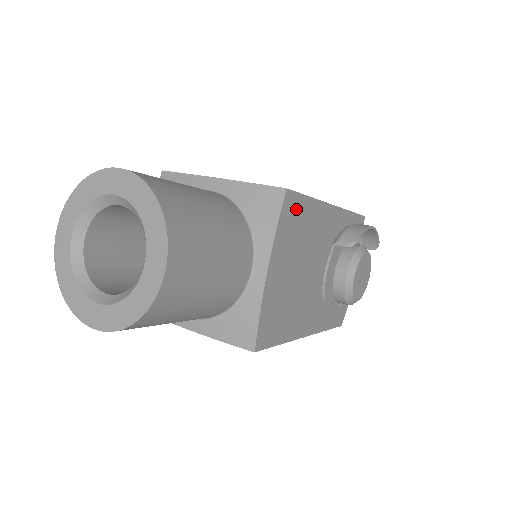
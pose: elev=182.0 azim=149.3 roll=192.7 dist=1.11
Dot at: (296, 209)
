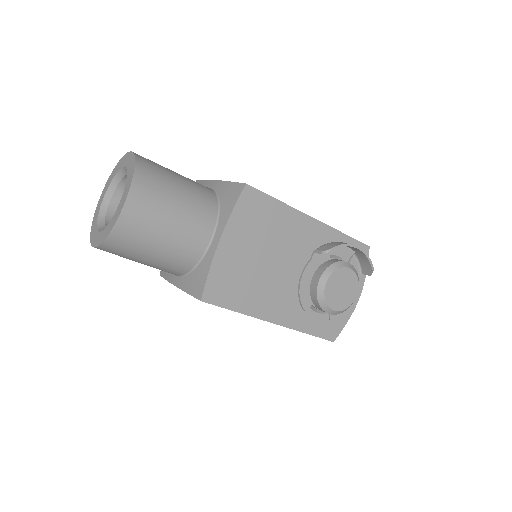
Dot at: (259, 204)
